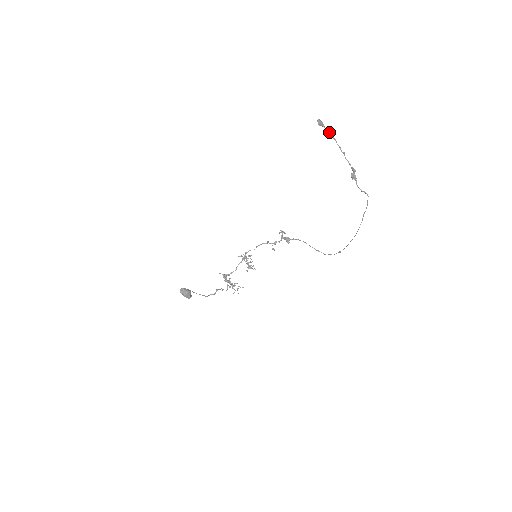
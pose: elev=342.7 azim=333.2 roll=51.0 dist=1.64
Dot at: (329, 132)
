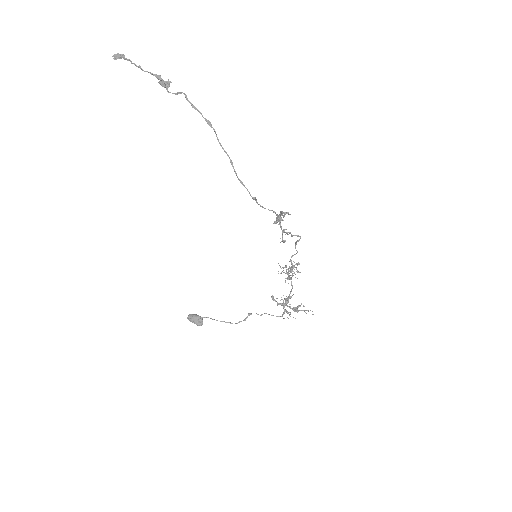
Dot at: (123, 58)
